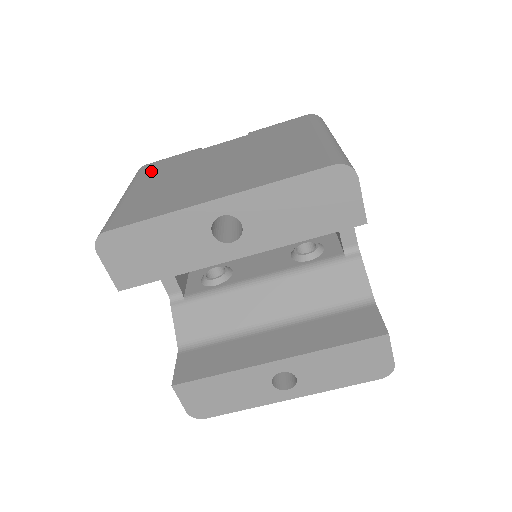
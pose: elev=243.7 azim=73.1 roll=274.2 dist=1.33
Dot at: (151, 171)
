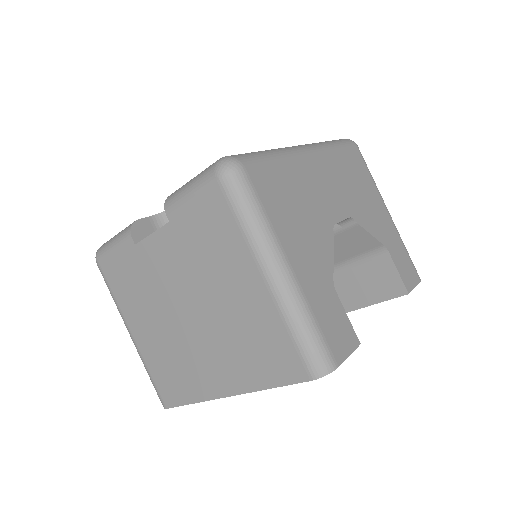
Dot at: (118, 287)
